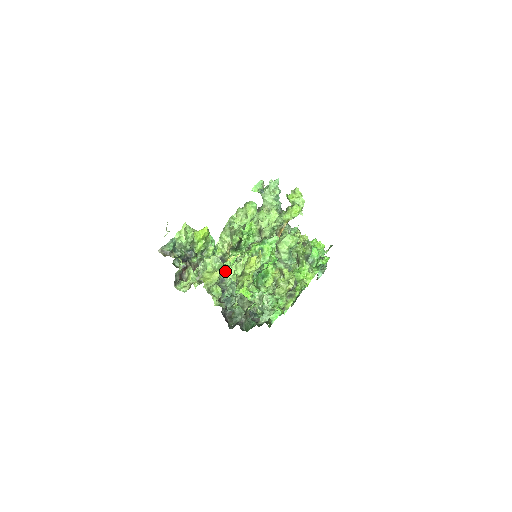
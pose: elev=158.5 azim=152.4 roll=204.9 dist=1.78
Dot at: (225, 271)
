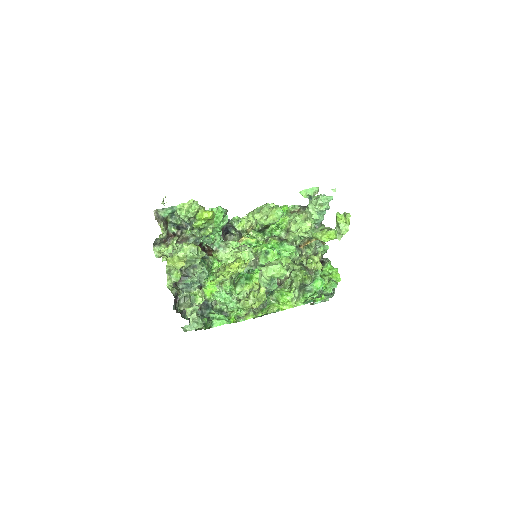
Dot at: (197, 262)
